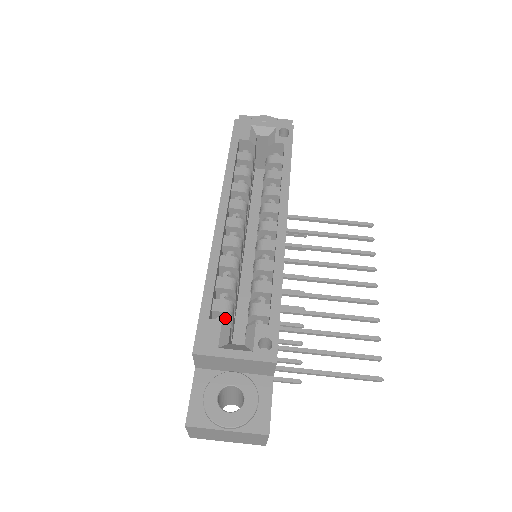
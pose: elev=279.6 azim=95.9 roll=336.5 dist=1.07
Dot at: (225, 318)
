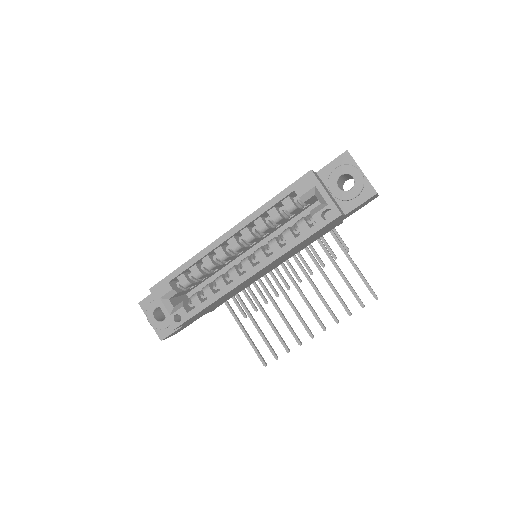
Dot at: (183, 285)
